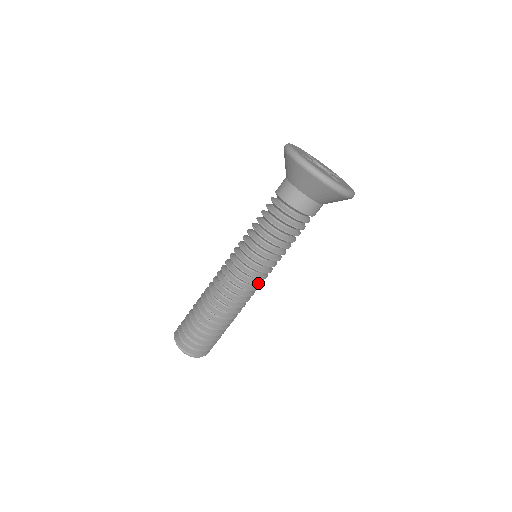
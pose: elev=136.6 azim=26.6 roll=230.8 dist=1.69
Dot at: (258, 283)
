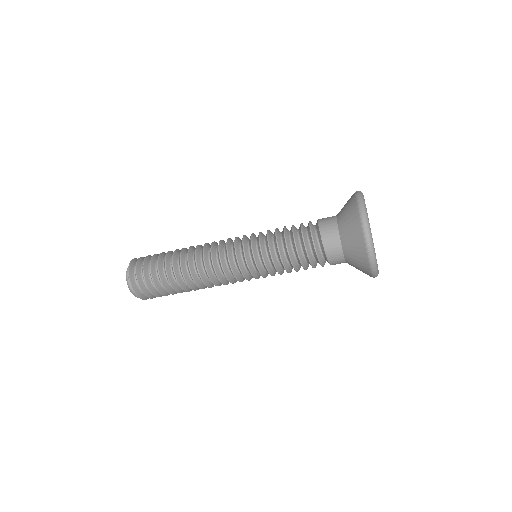
Dot at: (238, 278)
